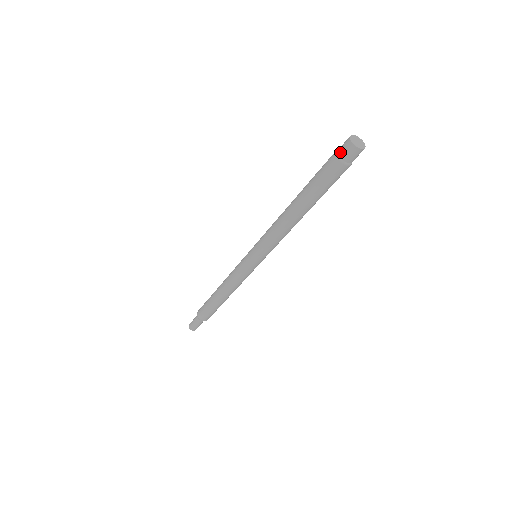
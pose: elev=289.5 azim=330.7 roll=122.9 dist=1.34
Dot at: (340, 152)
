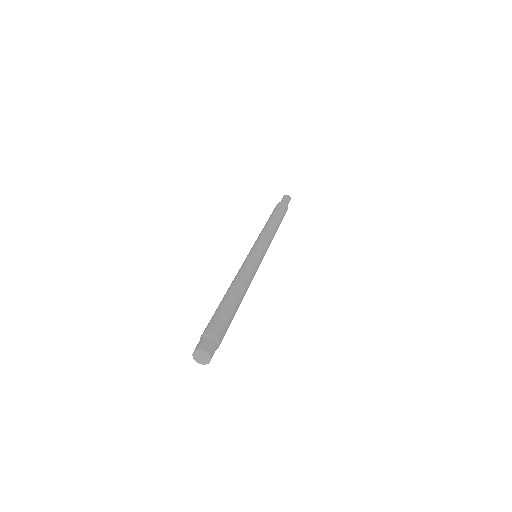
Dot at: occluded
